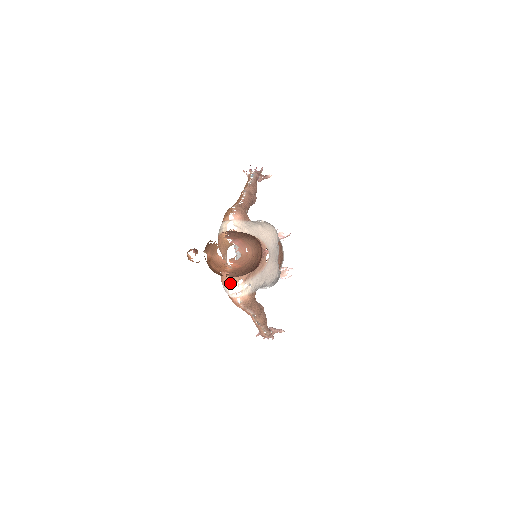
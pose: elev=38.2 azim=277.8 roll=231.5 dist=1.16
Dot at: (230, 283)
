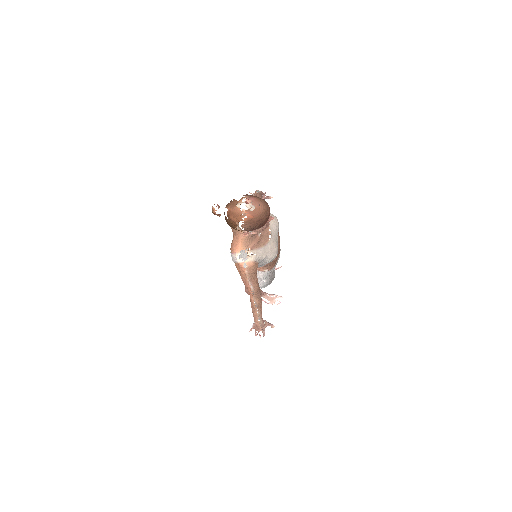
Dot at: (239, 250)
